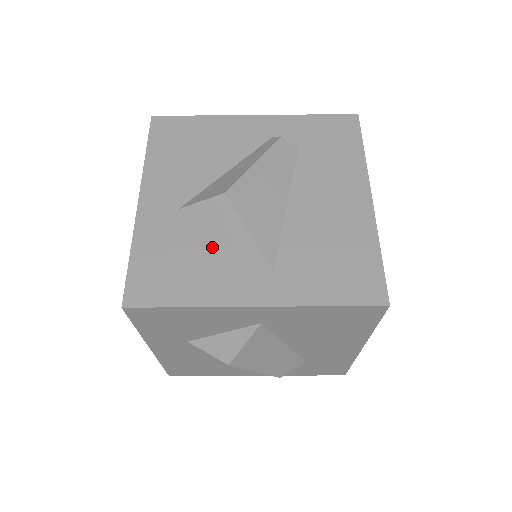
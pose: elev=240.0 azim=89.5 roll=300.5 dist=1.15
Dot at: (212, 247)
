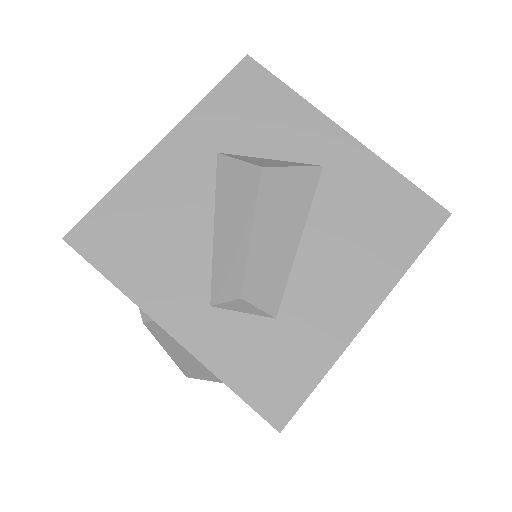
Dot at: occluded
